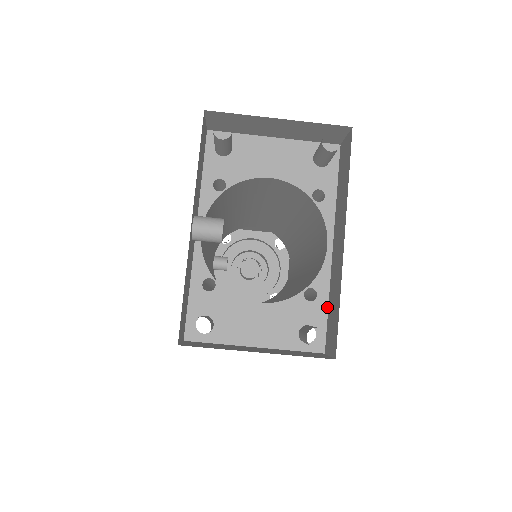
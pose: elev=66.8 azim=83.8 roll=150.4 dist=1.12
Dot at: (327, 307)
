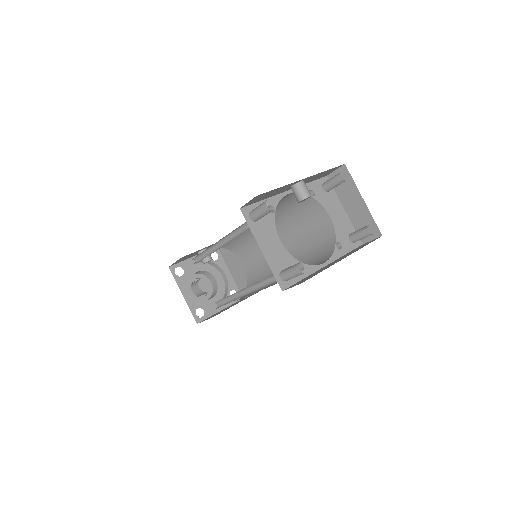
Dot at: (301, 279)
